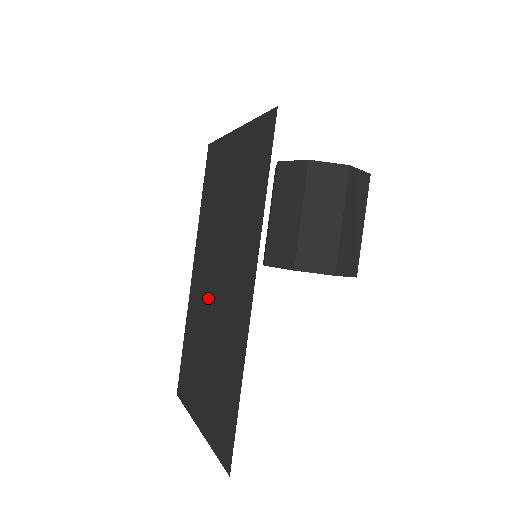
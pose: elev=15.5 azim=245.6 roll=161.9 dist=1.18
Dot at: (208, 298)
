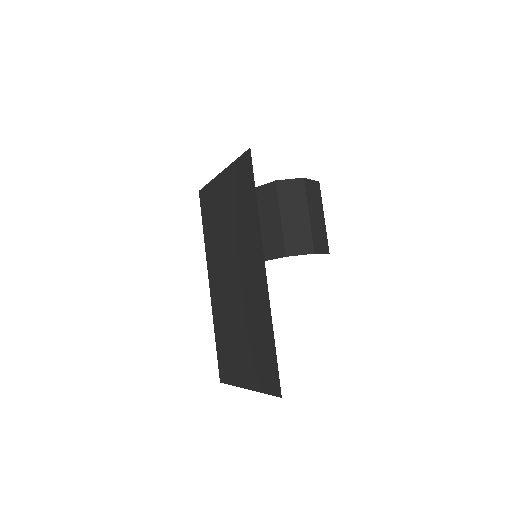
Dot at: (229, 295)
